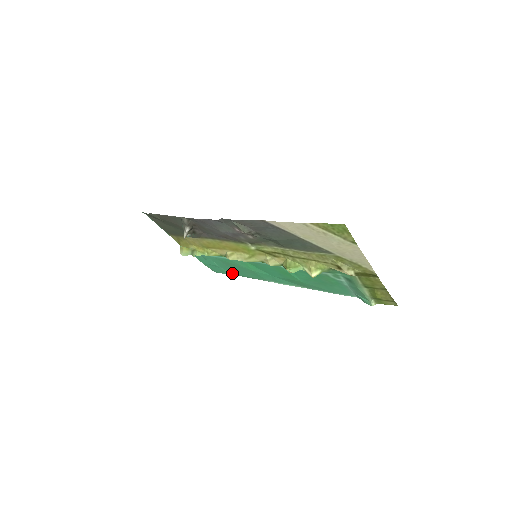
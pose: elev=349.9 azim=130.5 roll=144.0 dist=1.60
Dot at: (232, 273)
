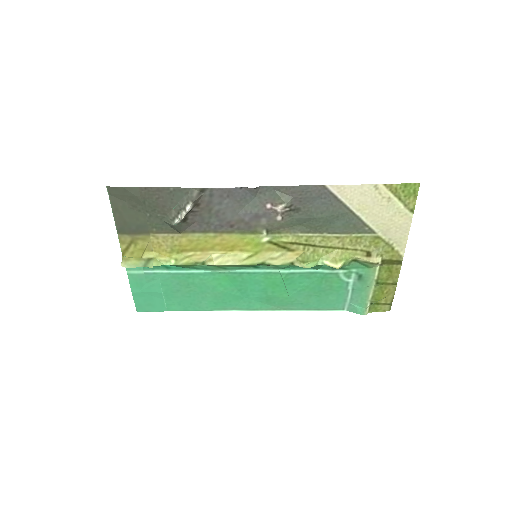
Dot at: (172, 307)
